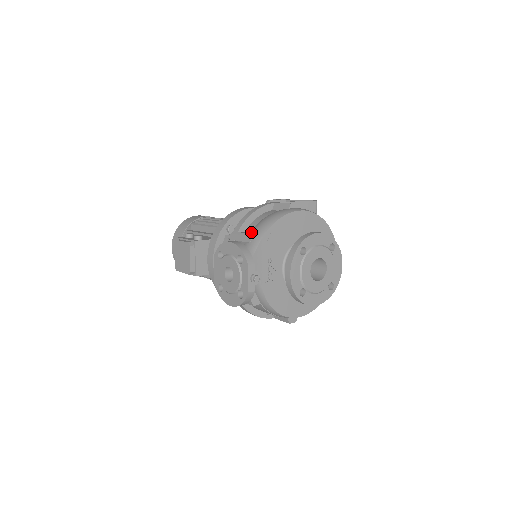
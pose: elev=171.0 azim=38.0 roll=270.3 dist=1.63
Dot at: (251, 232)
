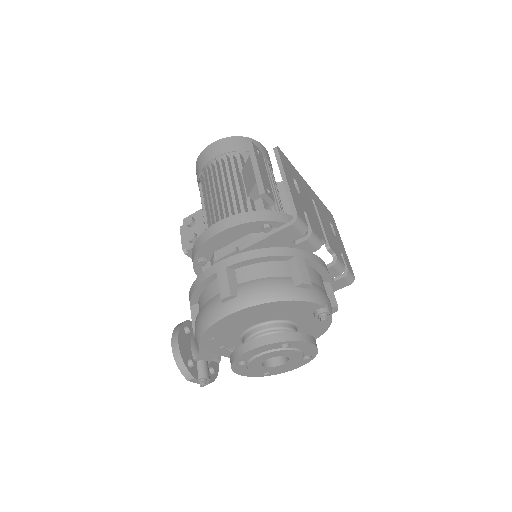
Dot at: (195, 322)
